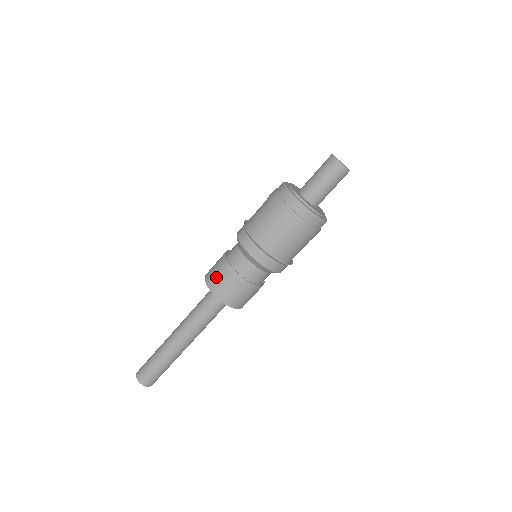
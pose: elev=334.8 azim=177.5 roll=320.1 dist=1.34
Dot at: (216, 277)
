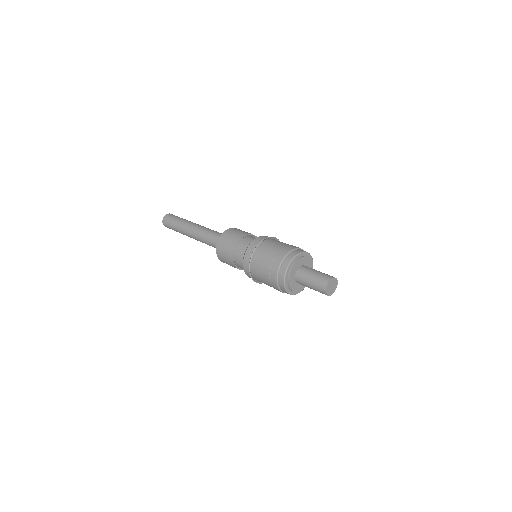
Dot at: (230, 235)
